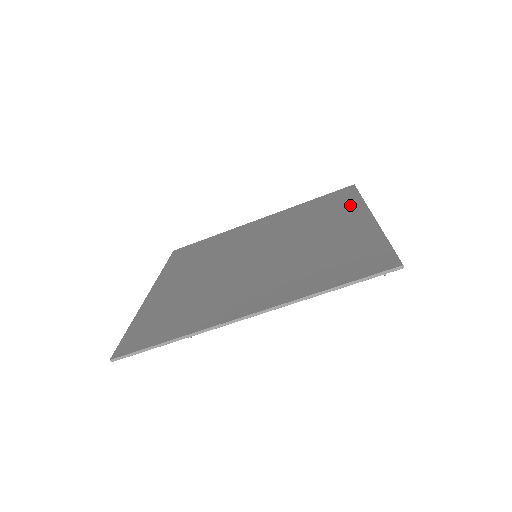
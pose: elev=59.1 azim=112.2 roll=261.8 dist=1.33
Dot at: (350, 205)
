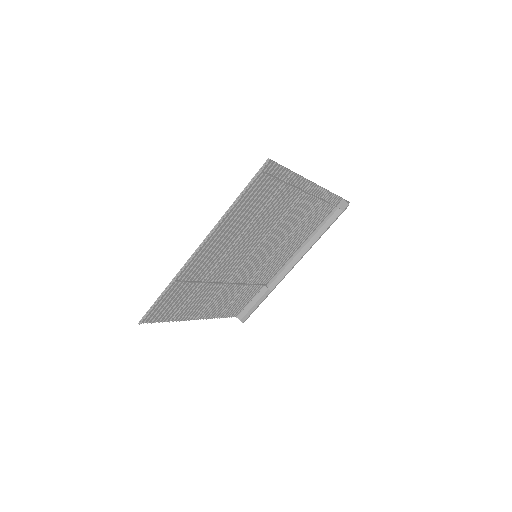
Dot at: occluded
